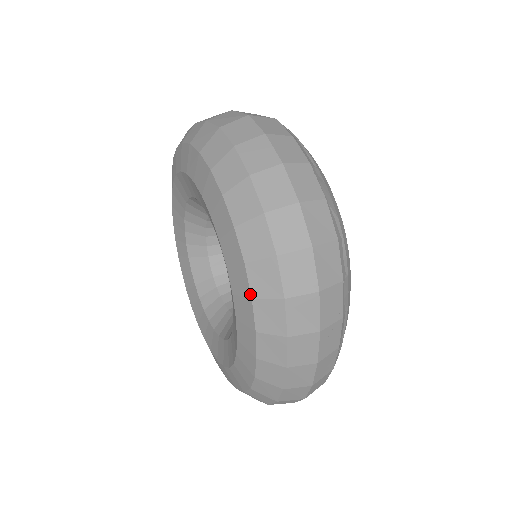
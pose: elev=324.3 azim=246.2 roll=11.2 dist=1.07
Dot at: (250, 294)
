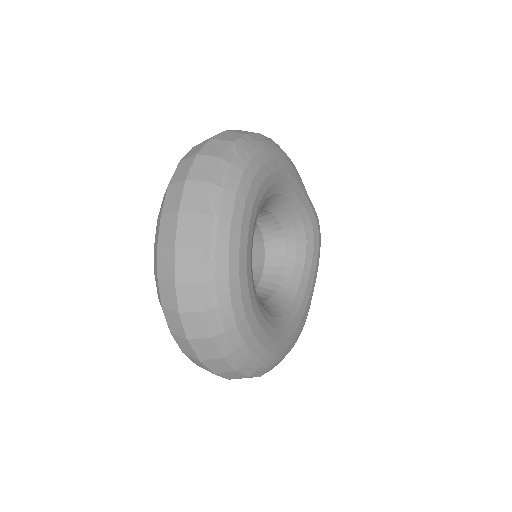
Dot at: occluded
